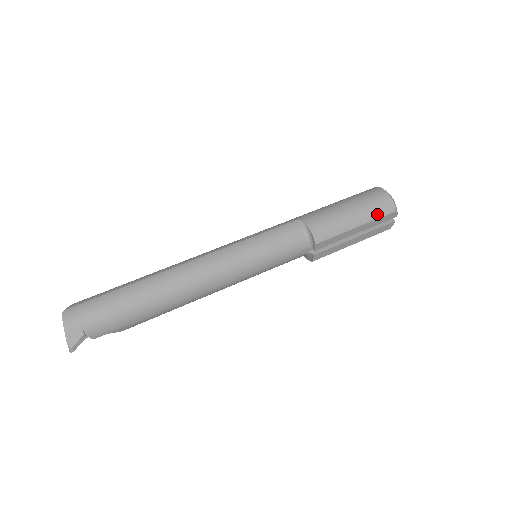
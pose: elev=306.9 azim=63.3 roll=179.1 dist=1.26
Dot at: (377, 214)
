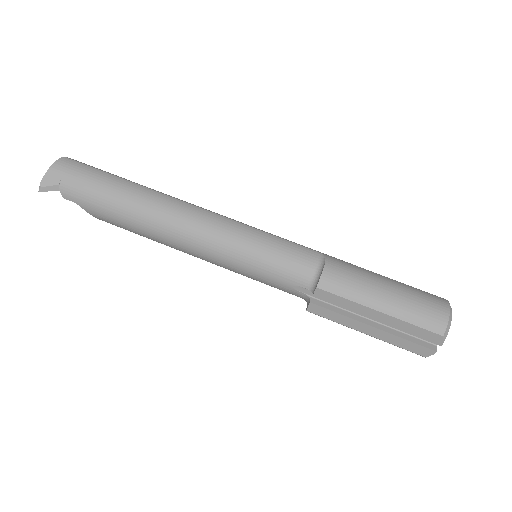
Dot at: (415, 318)
